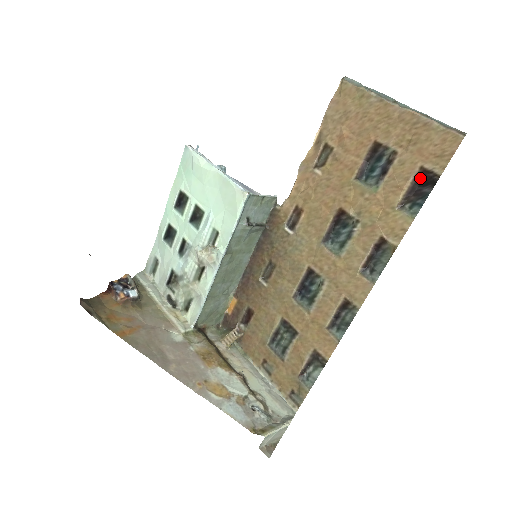
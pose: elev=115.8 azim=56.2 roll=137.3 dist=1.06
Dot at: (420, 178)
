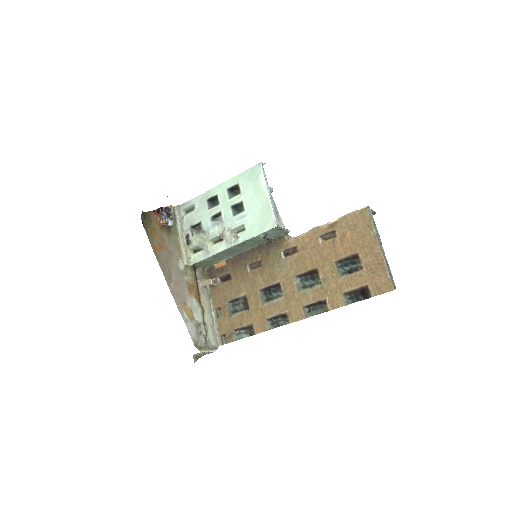
Dot at: (363, 290)
